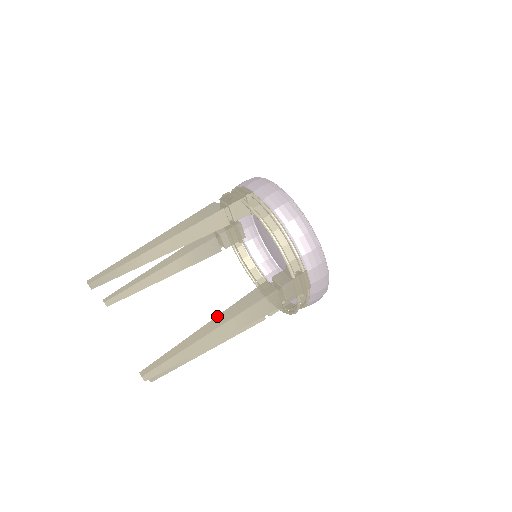
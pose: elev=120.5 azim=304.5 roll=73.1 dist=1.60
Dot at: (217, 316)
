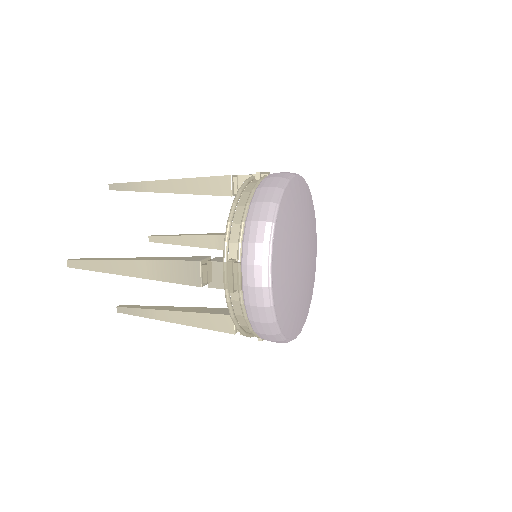
Dot at: (149, 257)
